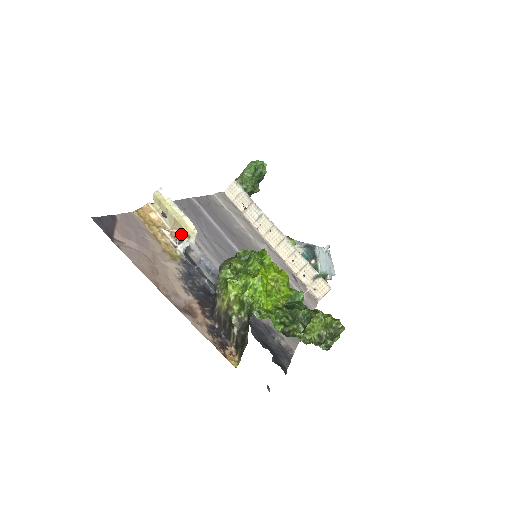
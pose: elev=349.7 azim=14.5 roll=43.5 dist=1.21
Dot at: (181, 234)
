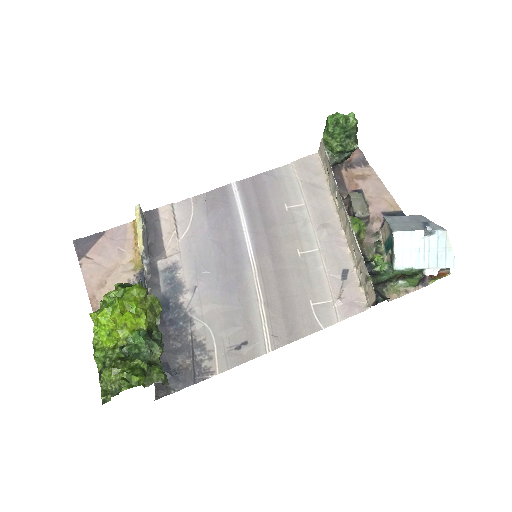
Dot at: occluded
